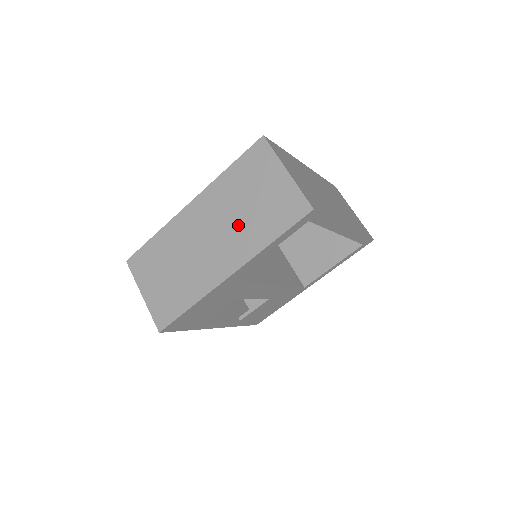
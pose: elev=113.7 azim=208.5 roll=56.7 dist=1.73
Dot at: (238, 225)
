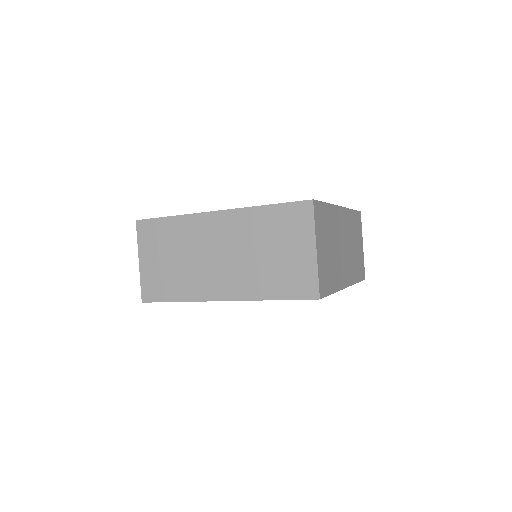
Dot at: (250, 264)
